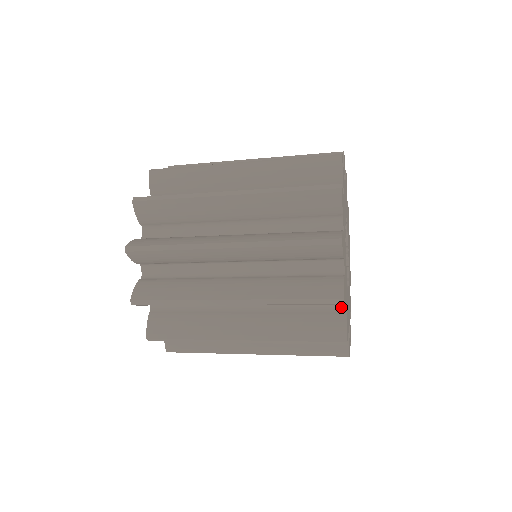
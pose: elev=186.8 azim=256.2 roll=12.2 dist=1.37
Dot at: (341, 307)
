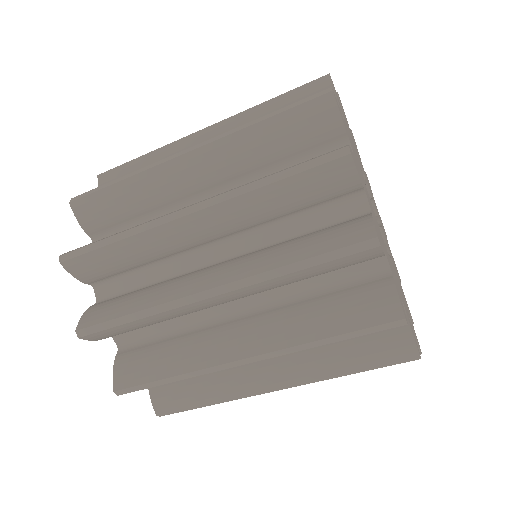
Dot at: occluded
